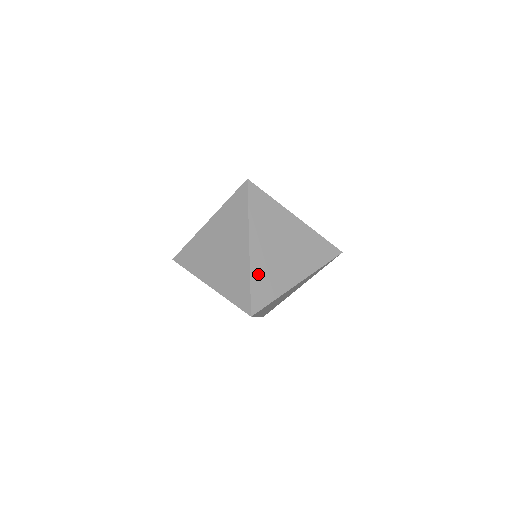
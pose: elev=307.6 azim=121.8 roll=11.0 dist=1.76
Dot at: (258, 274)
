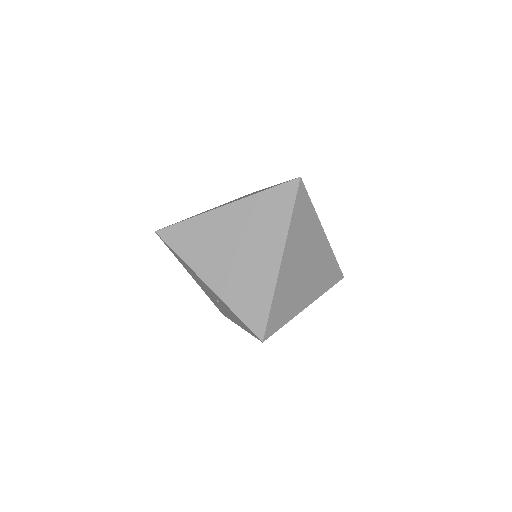
Dot at: (280, 293)
